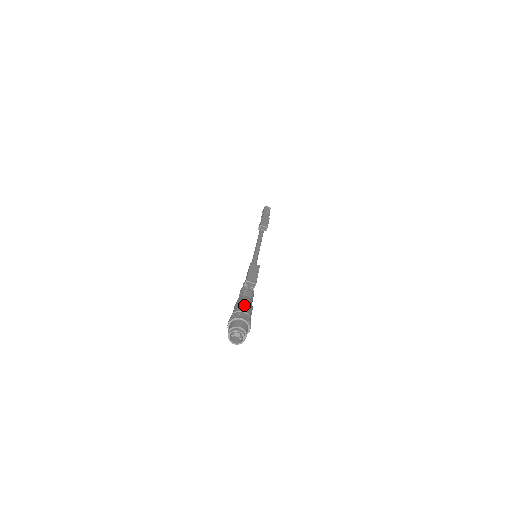
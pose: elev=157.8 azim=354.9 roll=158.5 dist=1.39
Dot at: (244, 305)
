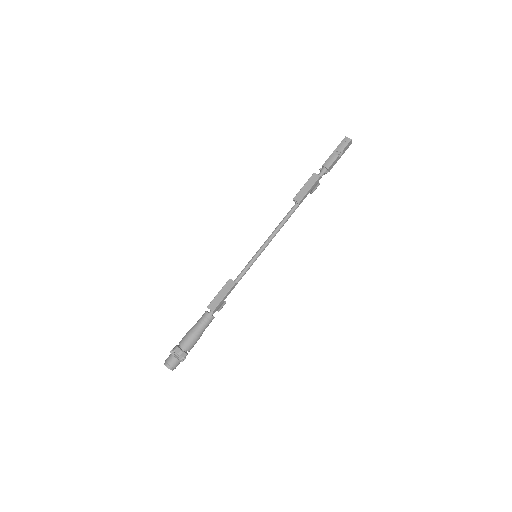
Dot at: (186, 339)
